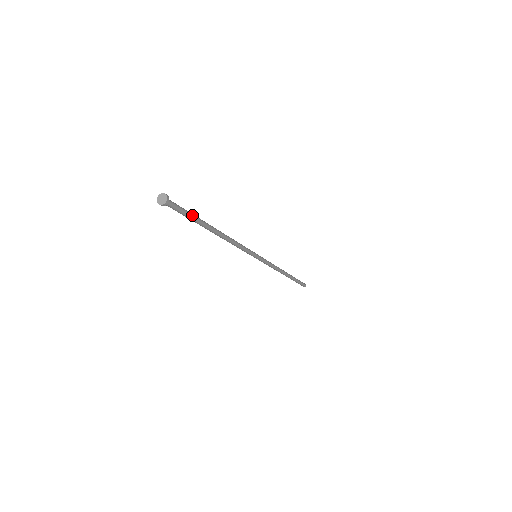
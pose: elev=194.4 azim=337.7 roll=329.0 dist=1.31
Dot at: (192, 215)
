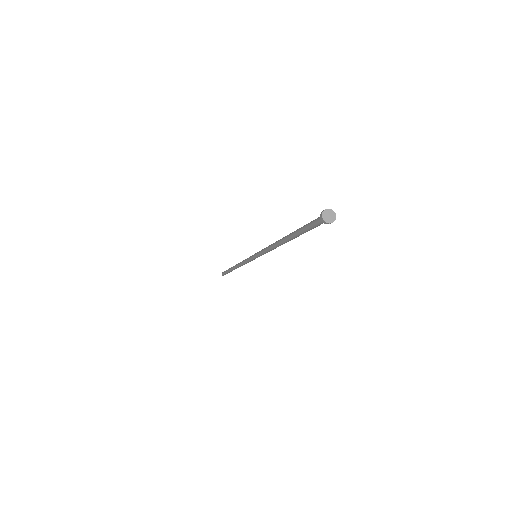
Dot at: occluded
